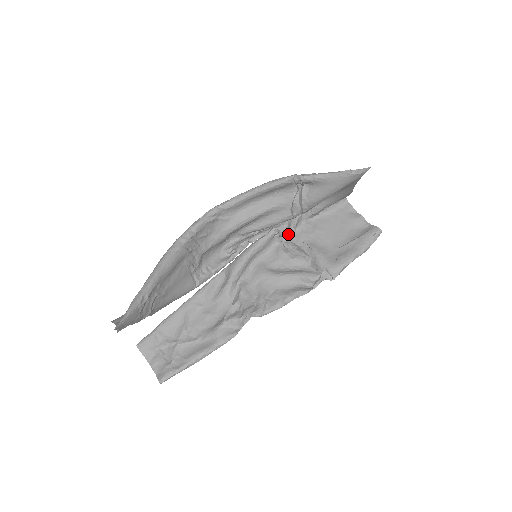
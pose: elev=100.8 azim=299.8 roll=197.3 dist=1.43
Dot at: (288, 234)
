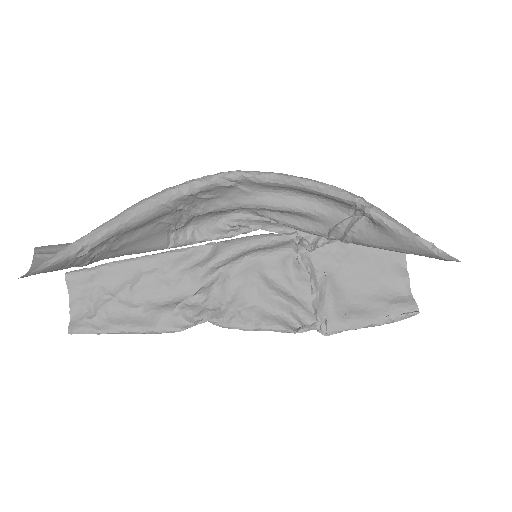
Dot at: (311, 247)
